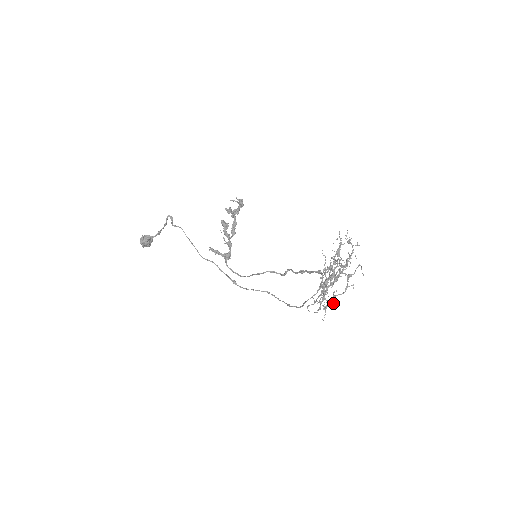
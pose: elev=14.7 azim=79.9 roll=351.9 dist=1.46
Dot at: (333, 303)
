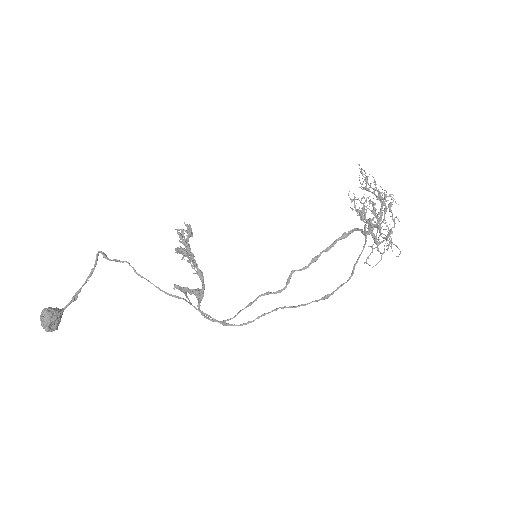
Dot at: occluded
